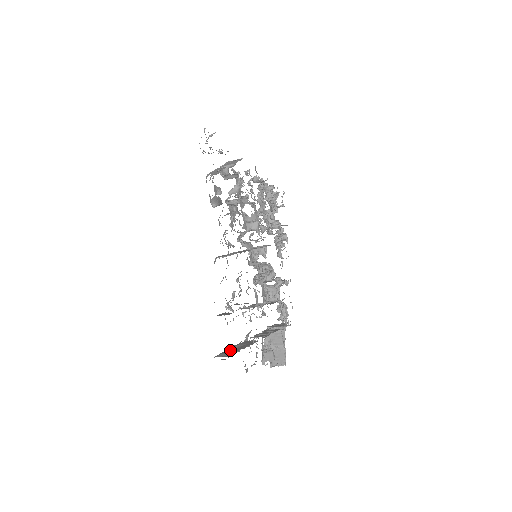
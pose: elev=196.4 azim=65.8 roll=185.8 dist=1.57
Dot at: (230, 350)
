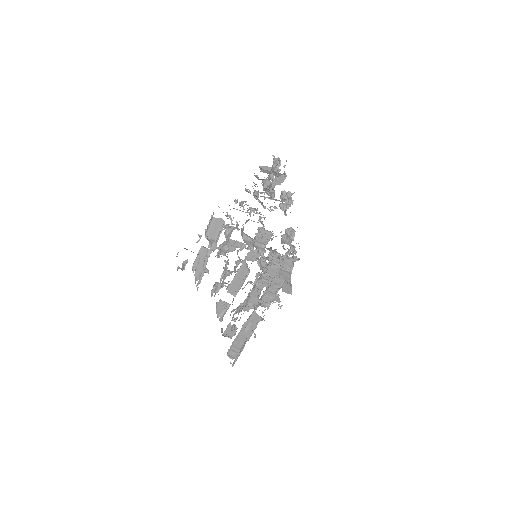
Dot at: (239, 339)
